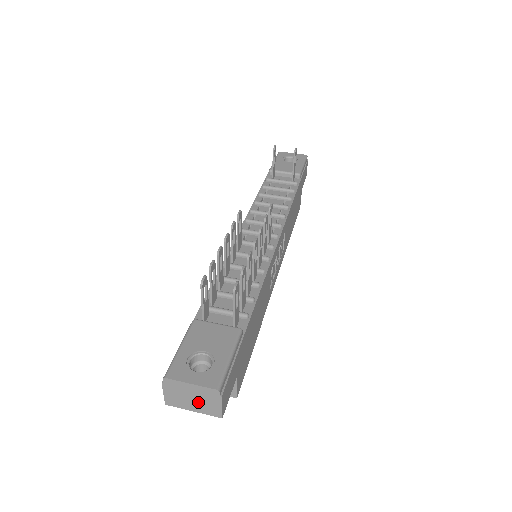
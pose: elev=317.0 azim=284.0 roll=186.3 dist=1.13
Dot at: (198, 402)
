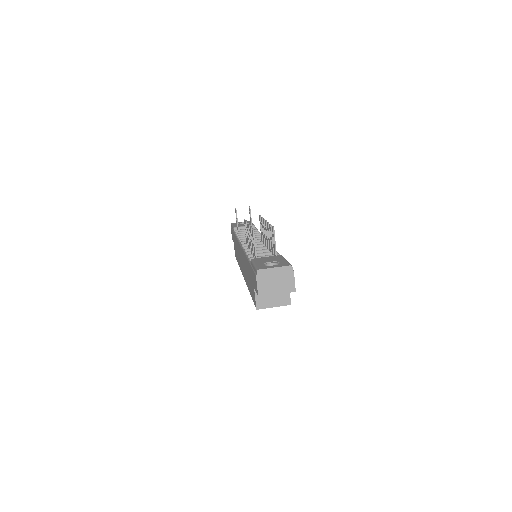
Dot at: (280, 283)
